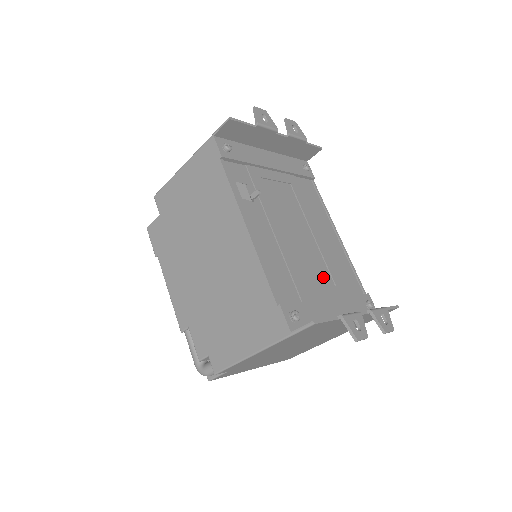
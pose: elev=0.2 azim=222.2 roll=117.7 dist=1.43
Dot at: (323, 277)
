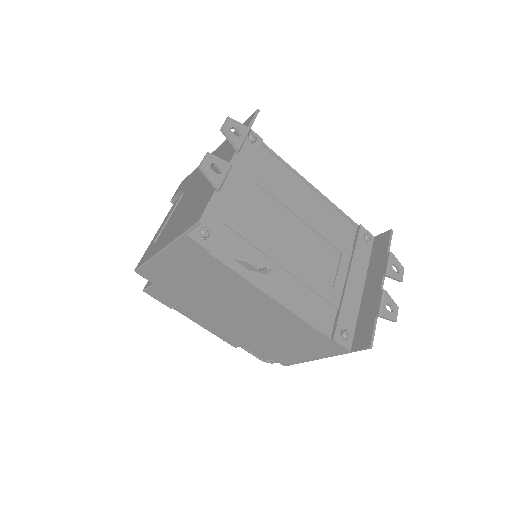
Dot at: (332, 258)
